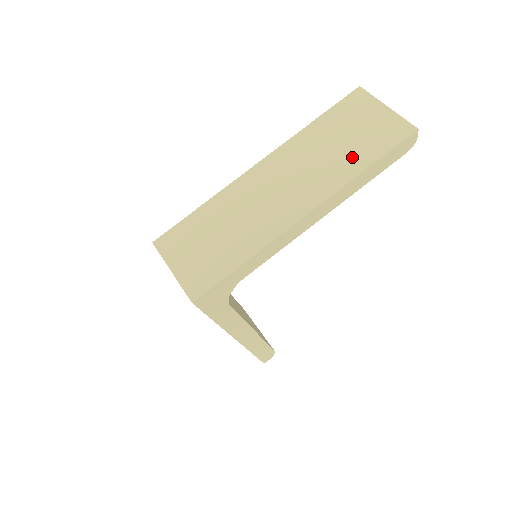
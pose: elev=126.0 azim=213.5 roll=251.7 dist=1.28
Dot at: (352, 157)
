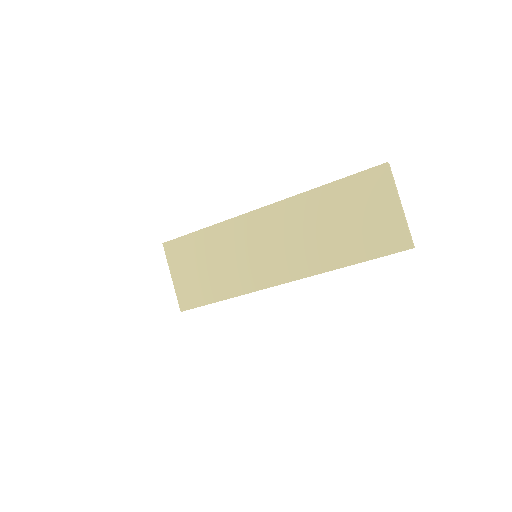
Dot at: (342, 247)
